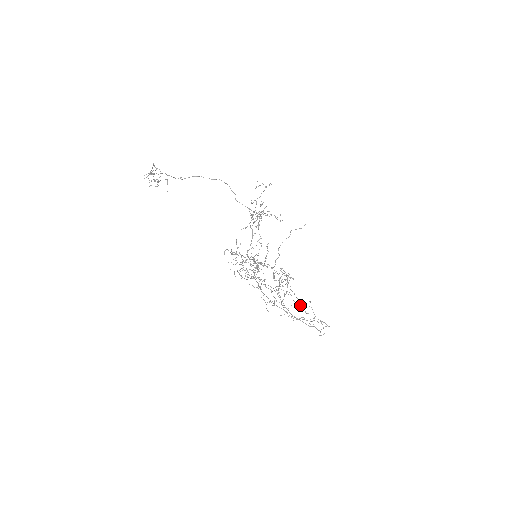
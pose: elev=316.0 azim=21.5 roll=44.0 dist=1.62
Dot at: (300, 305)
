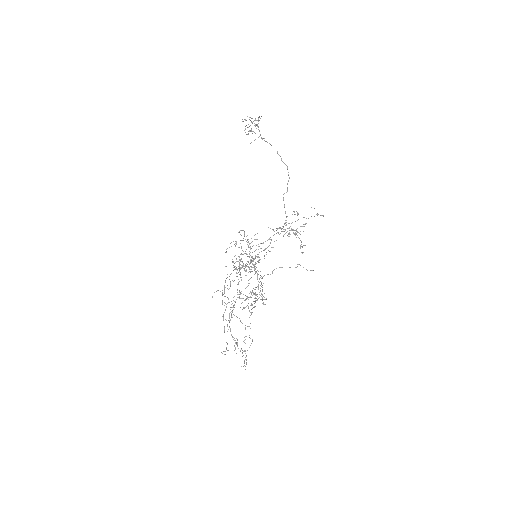
Dot at: occluded
